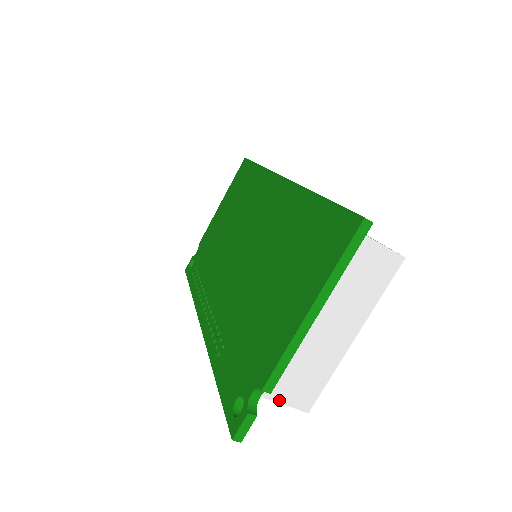
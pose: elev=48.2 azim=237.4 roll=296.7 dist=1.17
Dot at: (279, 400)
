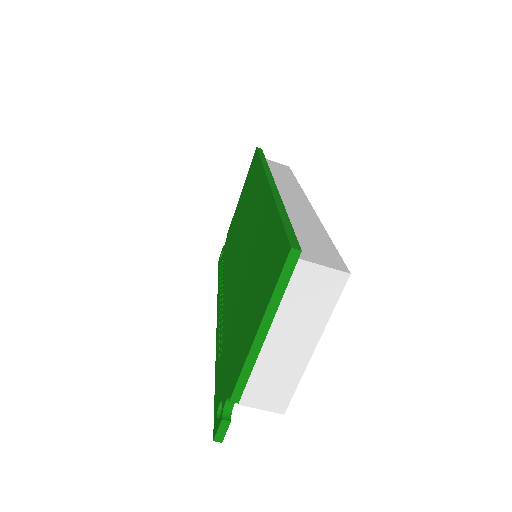
Dot at: (253, 405)
